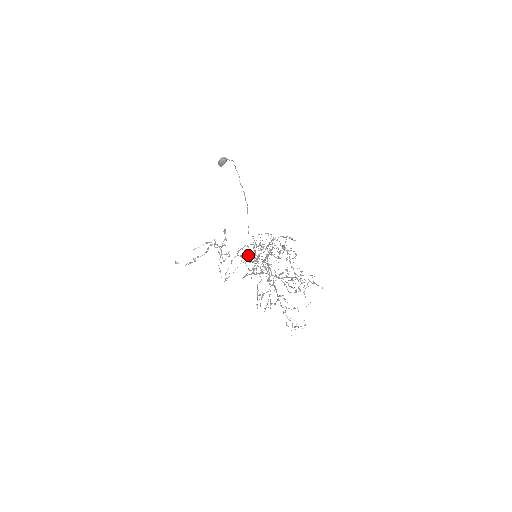
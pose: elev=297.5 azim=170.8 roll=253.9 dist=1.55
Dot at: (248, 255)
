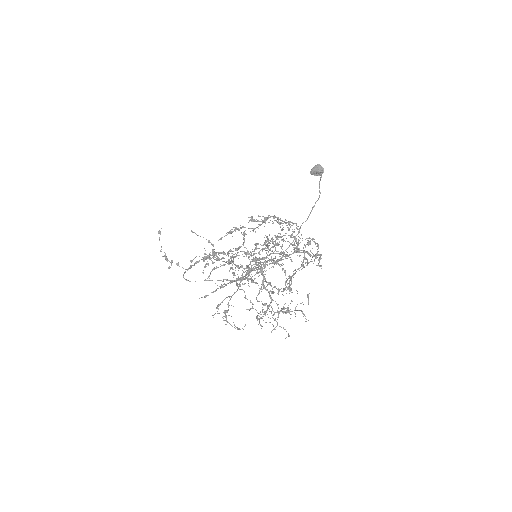
Dot at: occluded
